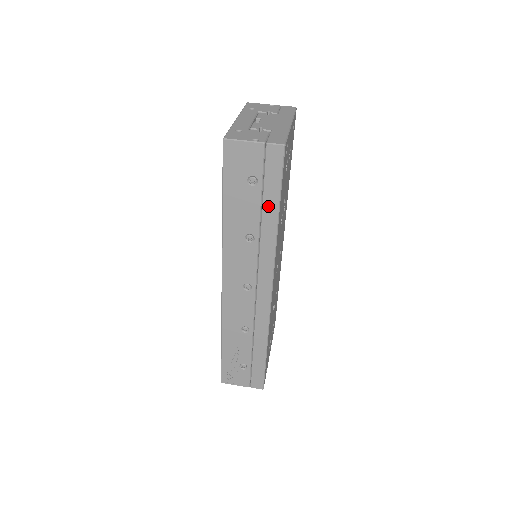
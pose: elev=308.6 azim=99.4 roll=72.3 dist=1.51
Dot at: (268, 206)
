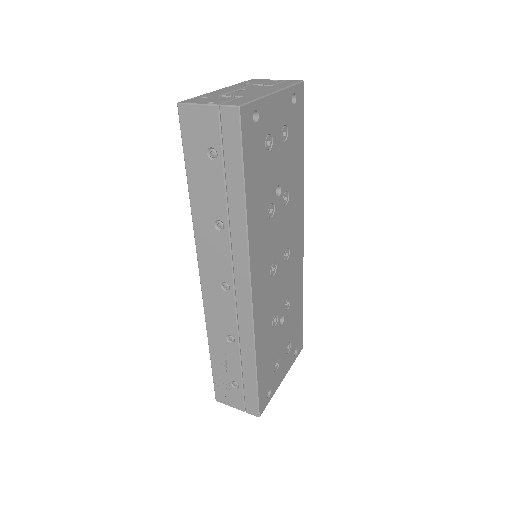
Dot at: (232, 185)
